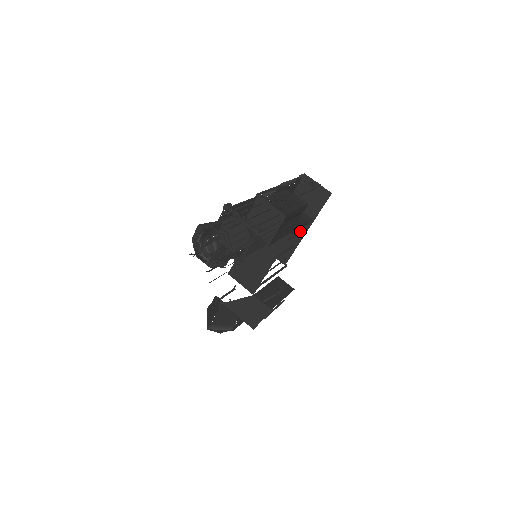
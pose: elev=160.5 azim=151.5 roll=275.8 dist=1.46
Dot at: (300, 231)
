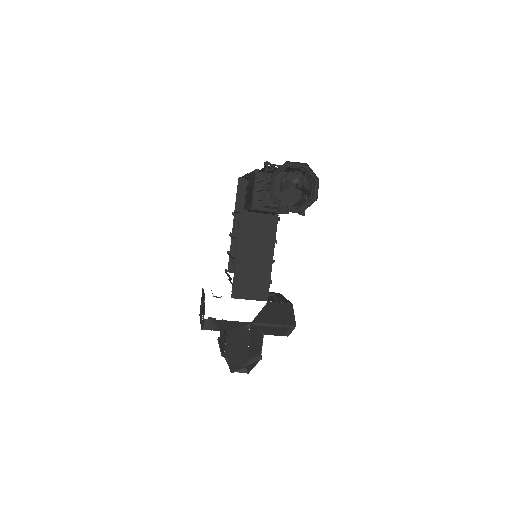
Dot at: occluded
